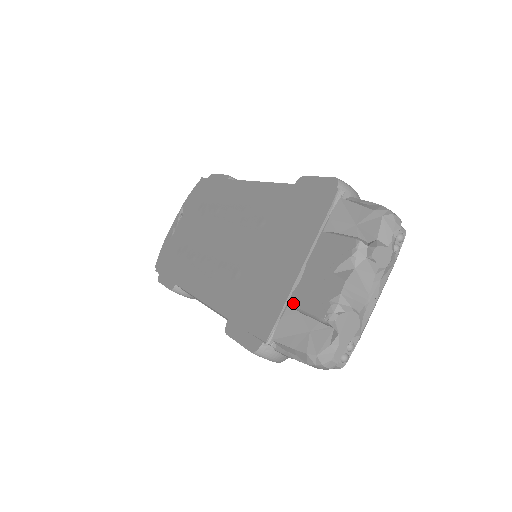
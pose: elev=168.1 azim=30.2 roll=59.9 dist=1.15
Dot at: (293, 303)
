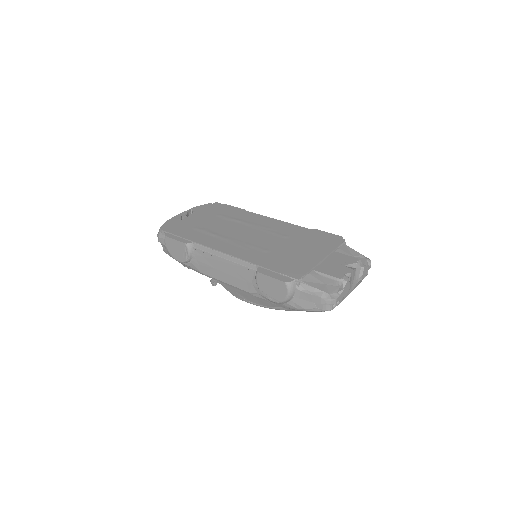
Dot at: (317, 270)
